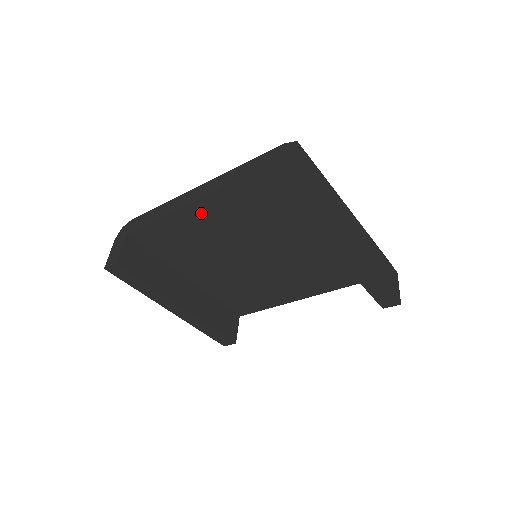
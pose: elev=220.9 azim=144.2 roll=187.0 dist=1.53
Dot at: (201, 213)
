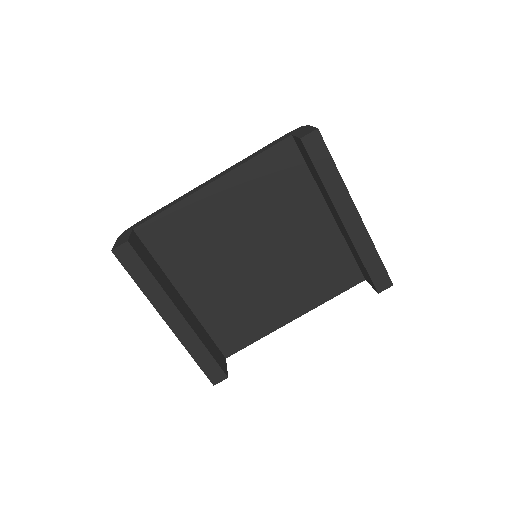
Dot at: (213, 199)
